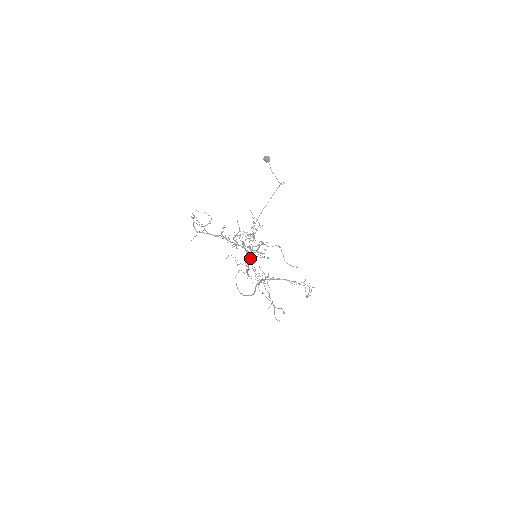
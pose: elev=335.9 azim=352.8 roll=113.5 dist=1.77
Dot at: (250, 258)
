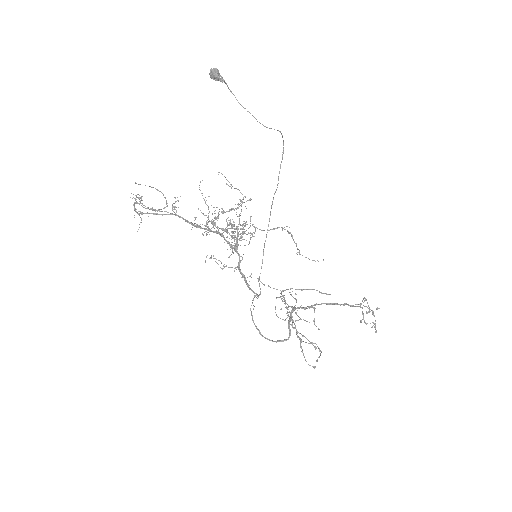
Dot at: (231, 248)
